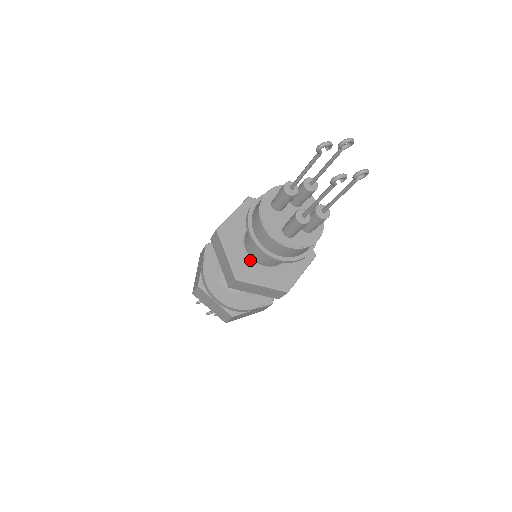
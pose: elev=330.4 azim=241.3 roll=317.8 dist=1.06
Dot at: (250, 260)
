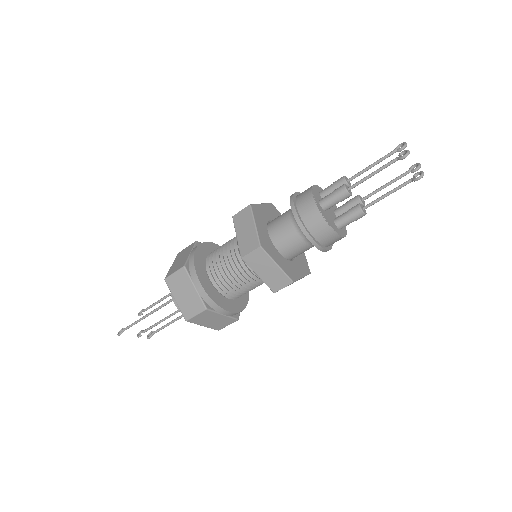
Dot at: (287, 261)
